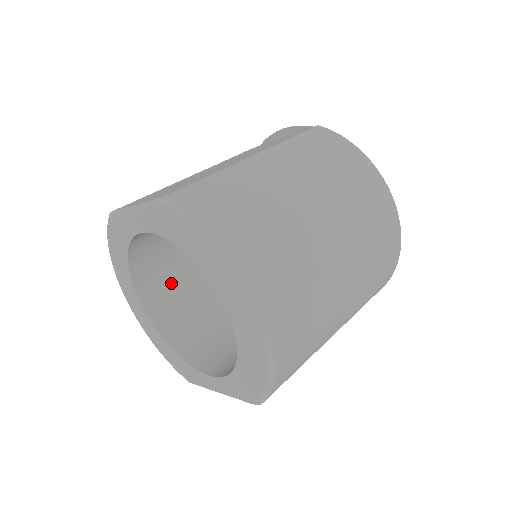
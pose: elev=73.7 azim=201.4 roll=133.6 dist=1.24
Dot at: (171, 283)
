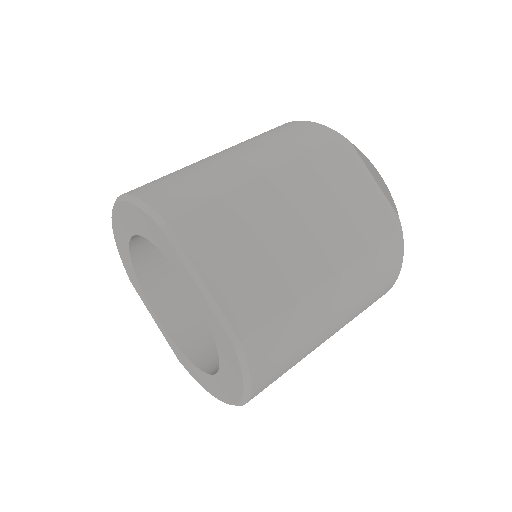
Dot at: occluded
